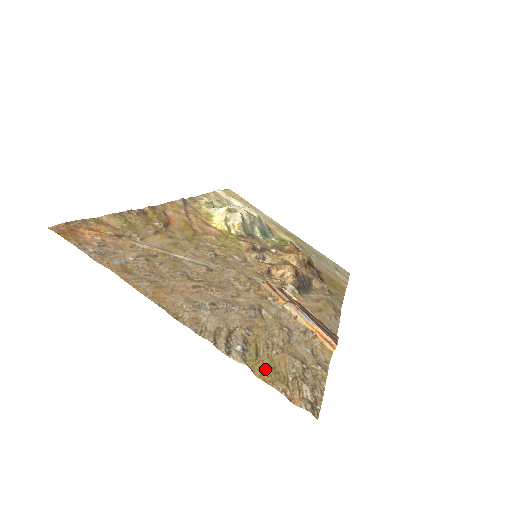
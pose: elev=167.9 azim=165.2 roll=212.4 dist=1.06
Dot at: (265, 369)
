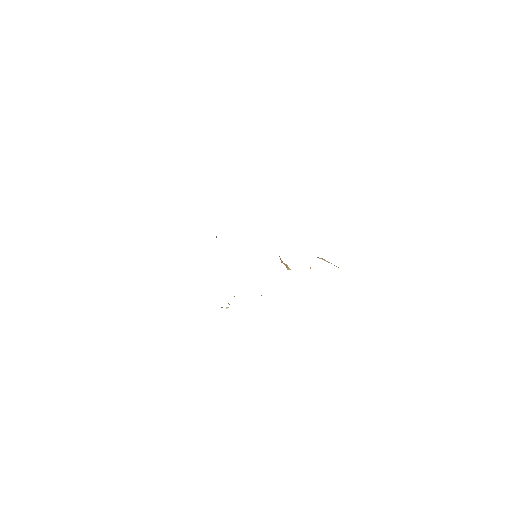
Dot at: occluded
